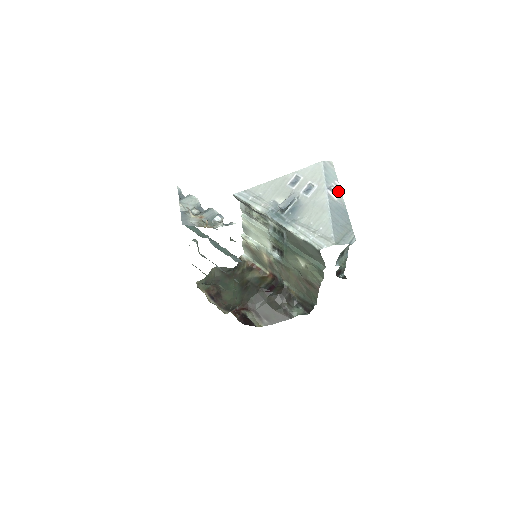
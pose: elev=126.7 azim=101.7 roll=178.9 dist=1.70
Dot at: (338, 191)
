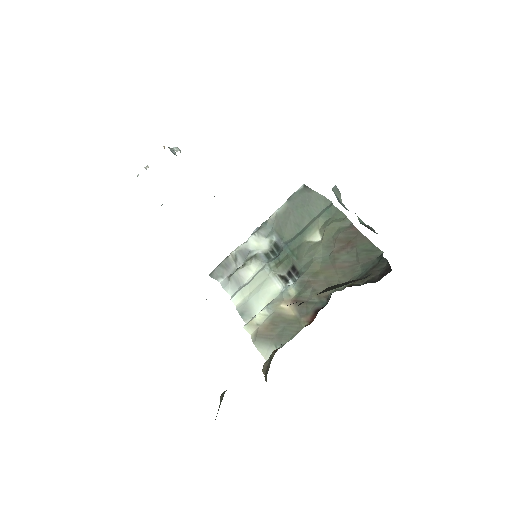
Dot at: occluded
